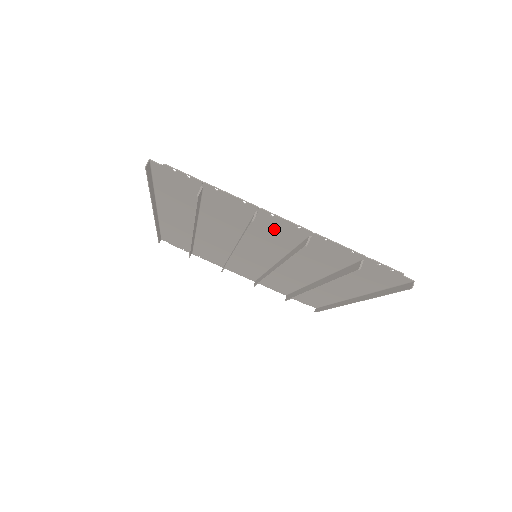
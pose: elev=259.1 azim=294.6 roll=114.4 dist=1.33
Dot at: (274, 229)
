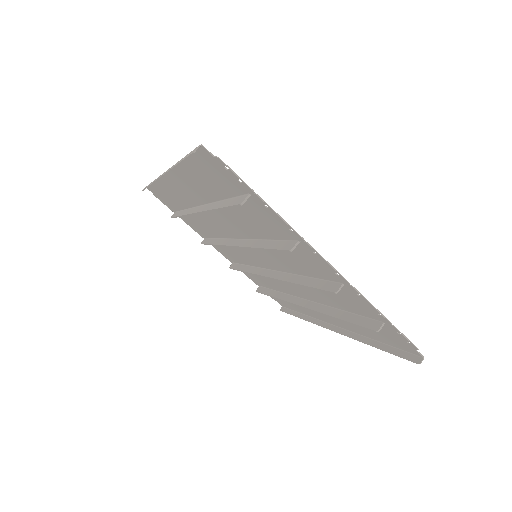
Dot at: (304, 258)
